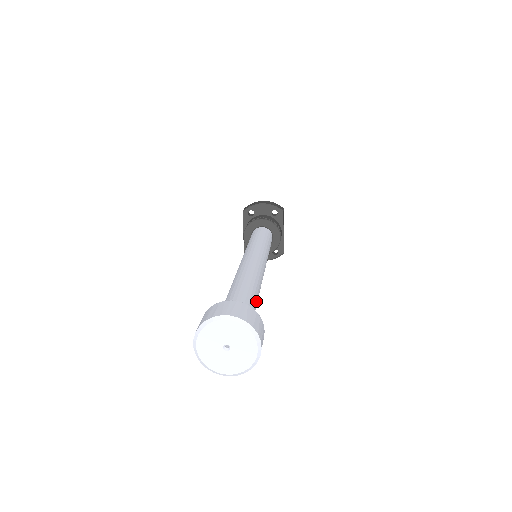
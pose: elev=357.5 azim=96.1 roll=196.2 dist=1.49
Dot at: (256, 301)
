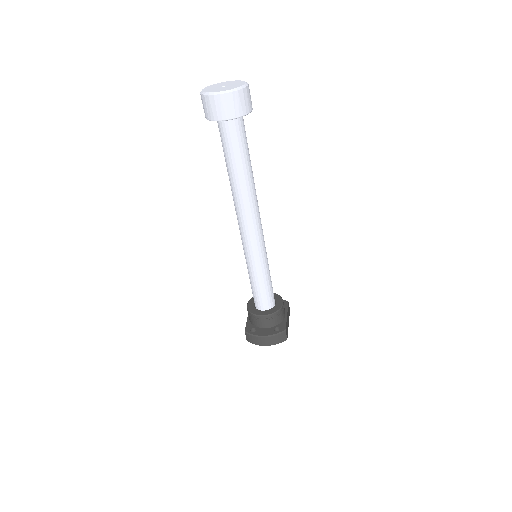
Dot at: occluded
